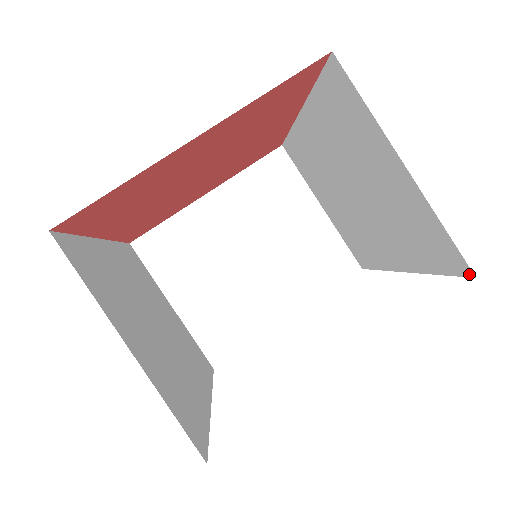
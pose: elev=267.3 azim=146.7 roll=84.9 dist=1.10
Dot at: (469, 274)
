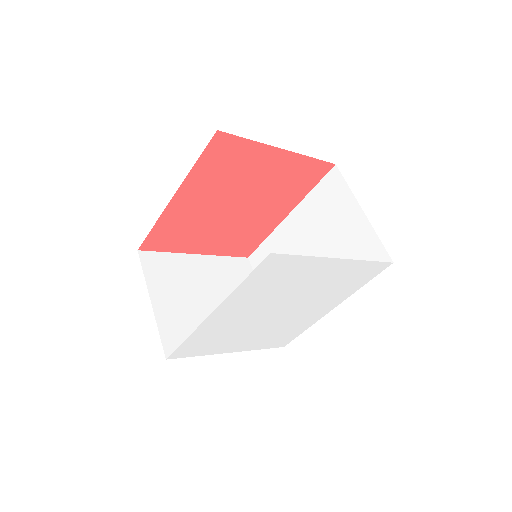
Dot at: occluded
